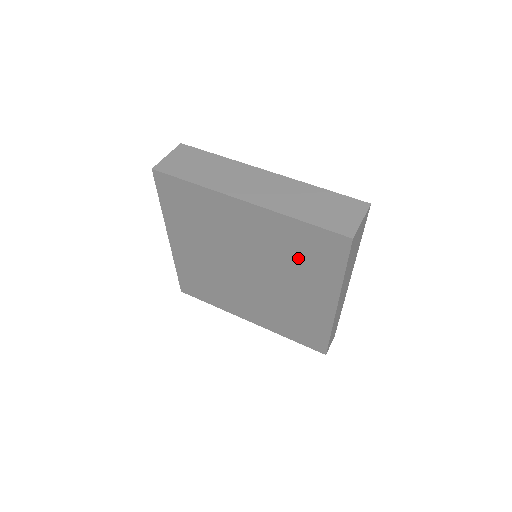
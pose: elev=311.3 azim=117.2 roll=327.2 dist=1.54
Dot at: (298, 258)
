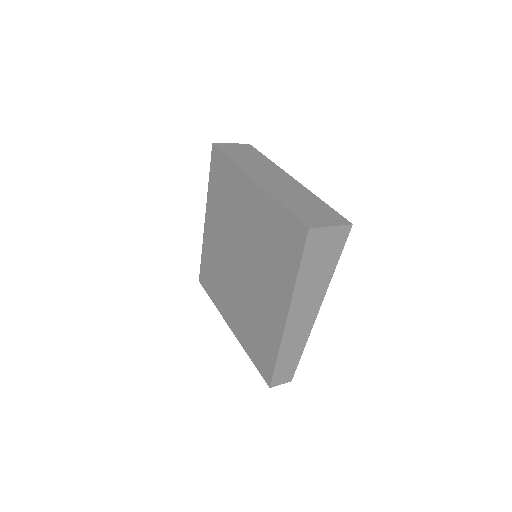
Dot at: (272, 249)
